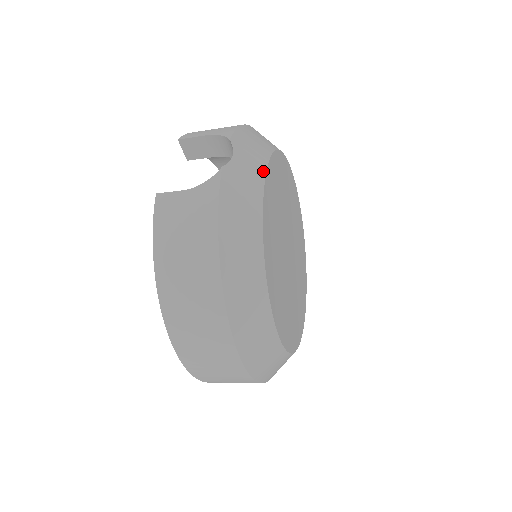
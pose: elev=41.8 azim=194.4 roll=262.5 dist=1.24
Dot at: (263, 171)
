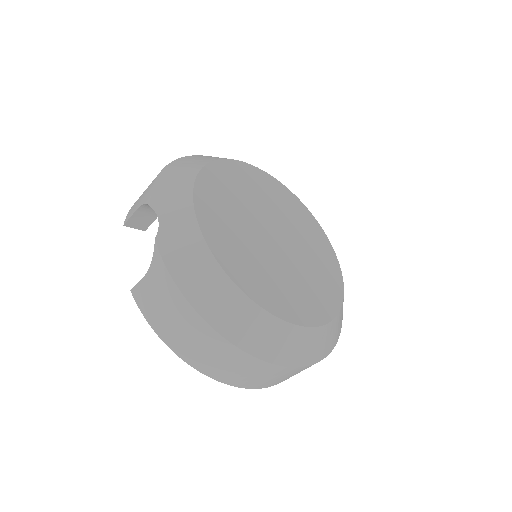
Dot at: (191, 211)
